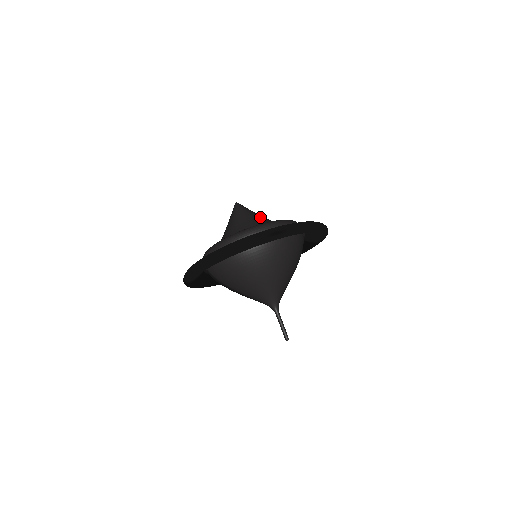
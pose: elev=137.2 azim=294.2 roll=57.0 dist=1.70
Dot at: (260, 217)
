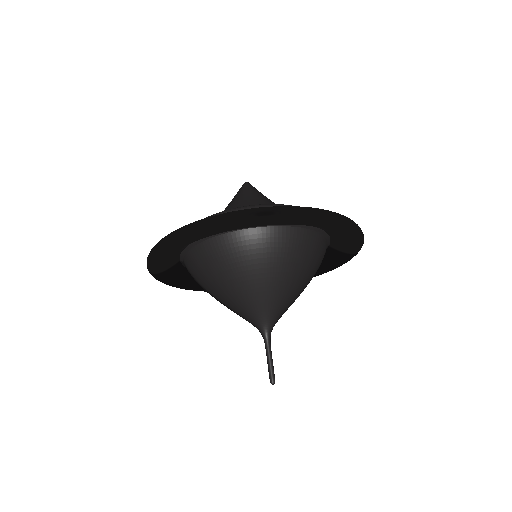
Dot at: (268, 202)
